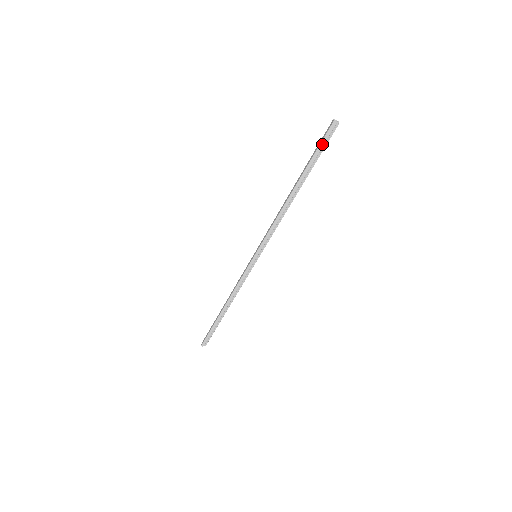
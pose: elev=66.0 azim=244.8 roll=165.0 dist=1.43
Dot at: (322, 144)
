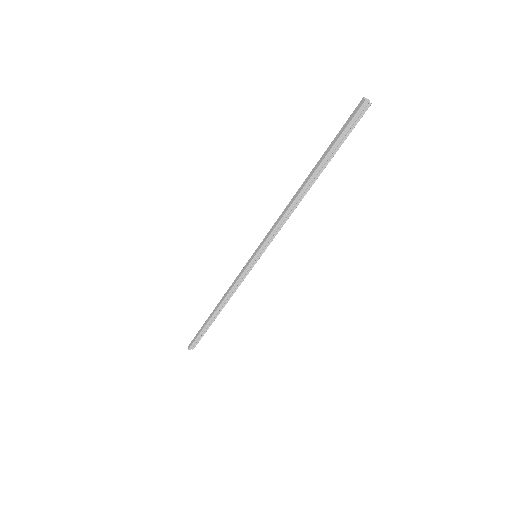
Dot at: (348, 128)
